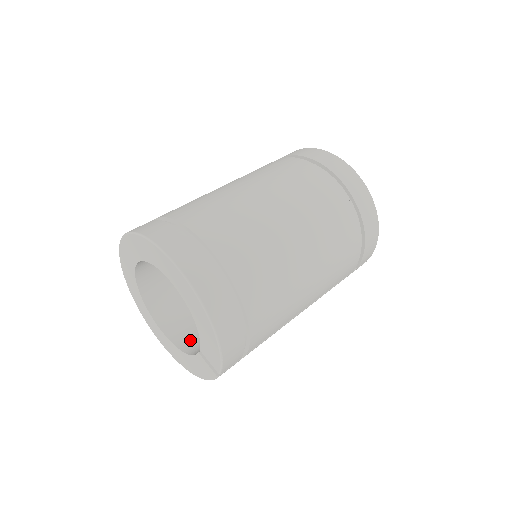
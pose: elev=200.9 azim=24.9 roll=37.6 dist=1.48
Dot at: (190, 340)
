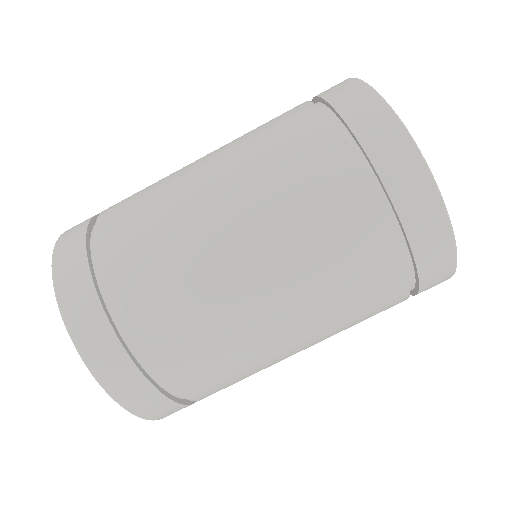
Dot at: occluded
